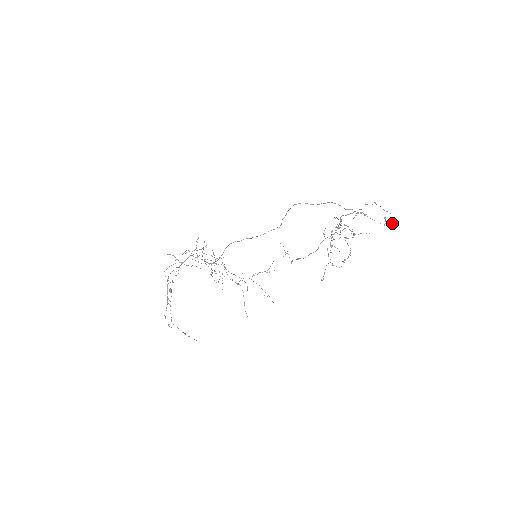
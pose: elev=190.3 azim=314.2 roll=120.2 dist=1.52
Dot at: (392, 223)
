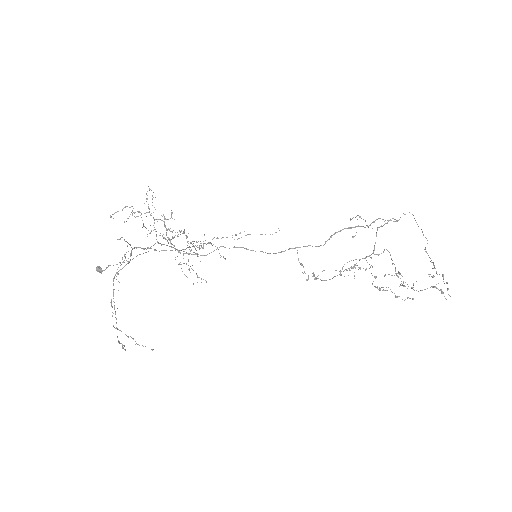
Dot at: occluded
